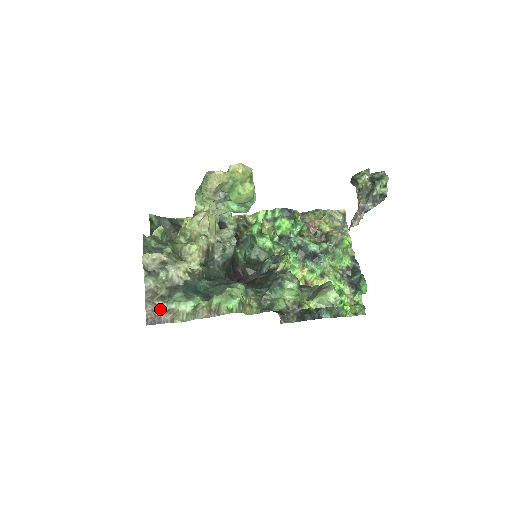
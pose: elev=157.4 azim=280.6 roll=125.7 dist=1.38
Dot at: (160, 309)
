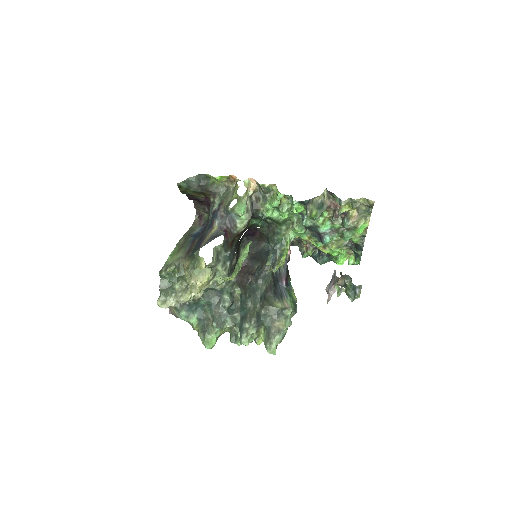
Dot at: (175, 313)
